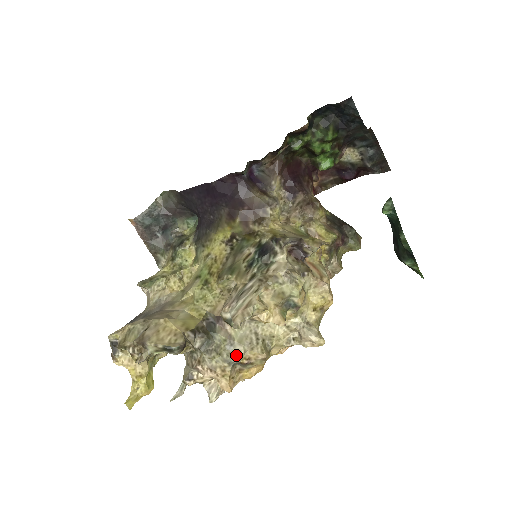
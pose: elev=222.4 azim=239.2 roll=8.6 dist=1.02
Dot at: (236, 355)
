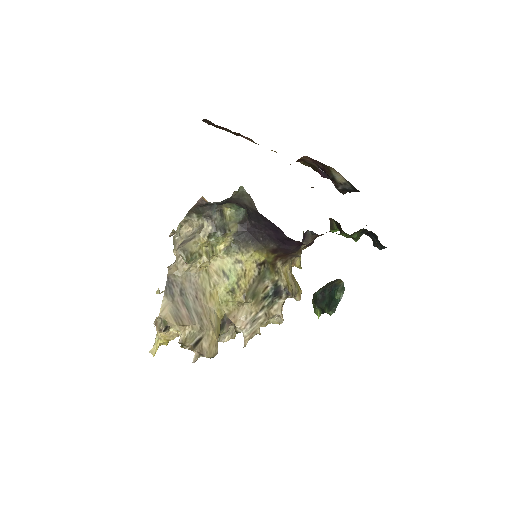
Dot at: (223, 338)
